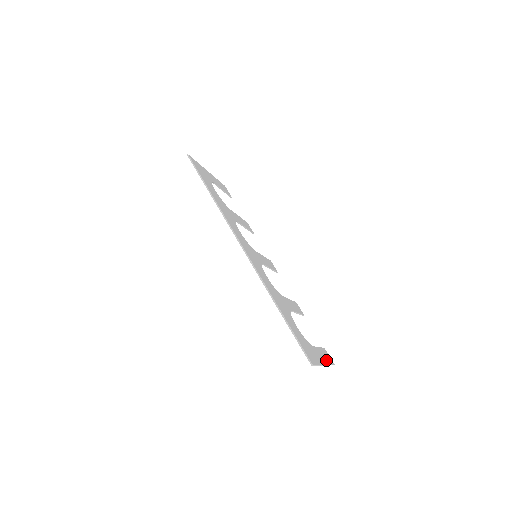
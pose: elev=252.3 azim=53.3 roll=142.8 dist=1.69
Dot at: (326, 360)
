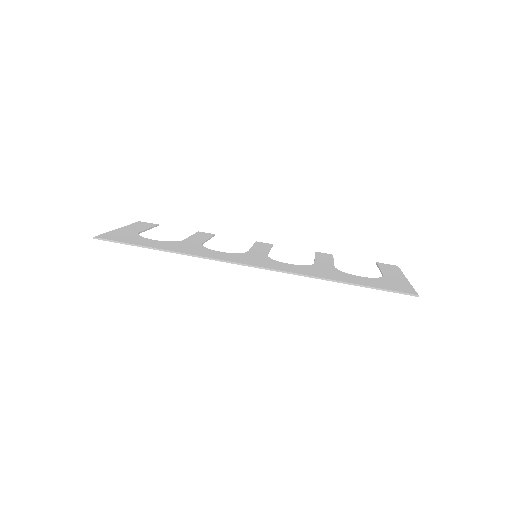
Dot at: (397, 272)
